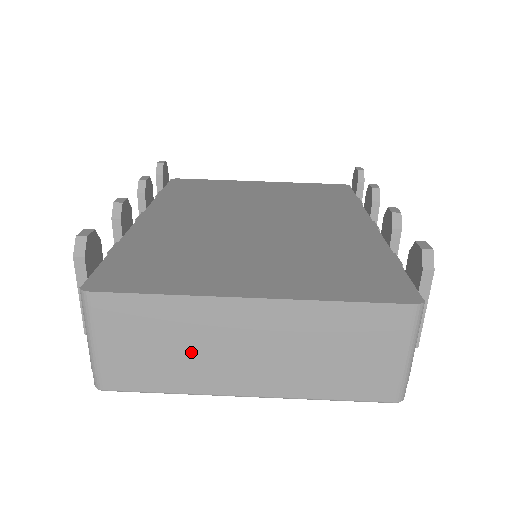
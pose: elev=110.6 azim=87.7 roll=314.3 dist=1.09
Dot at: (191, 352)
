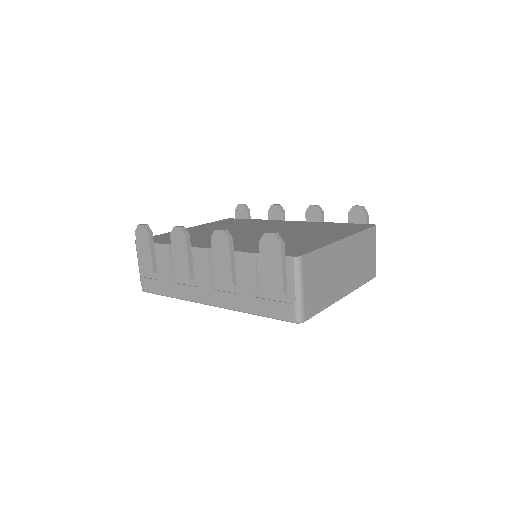
Dot at: (330, 278)
